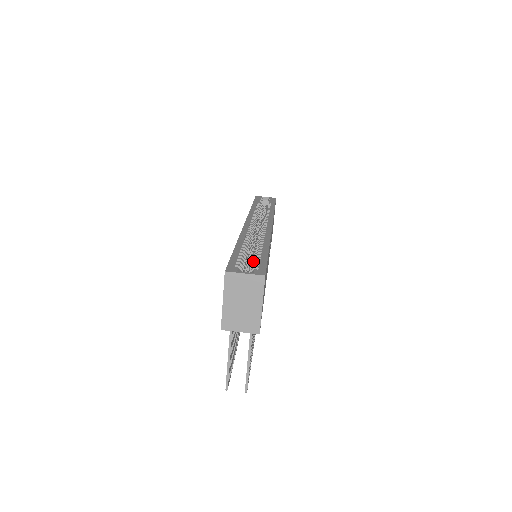
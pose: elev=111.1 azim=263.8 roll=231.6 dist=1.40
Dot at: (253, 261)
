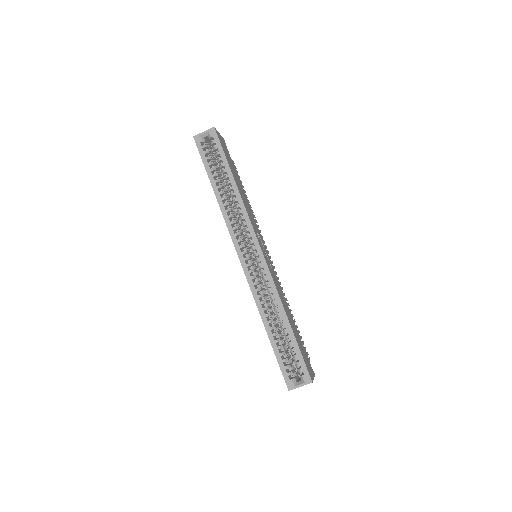
Dot at: (291, 352)
